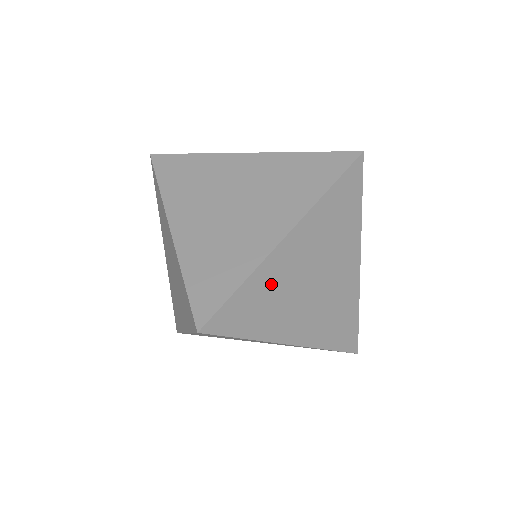
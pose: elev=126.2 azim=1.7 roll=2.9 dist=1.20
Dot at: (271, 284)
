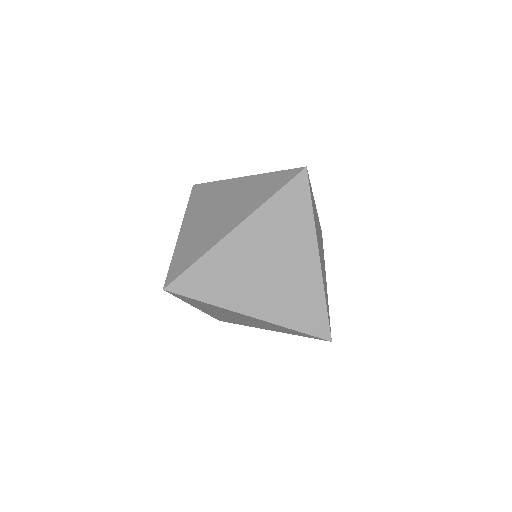
Dot at: (324, 282)
